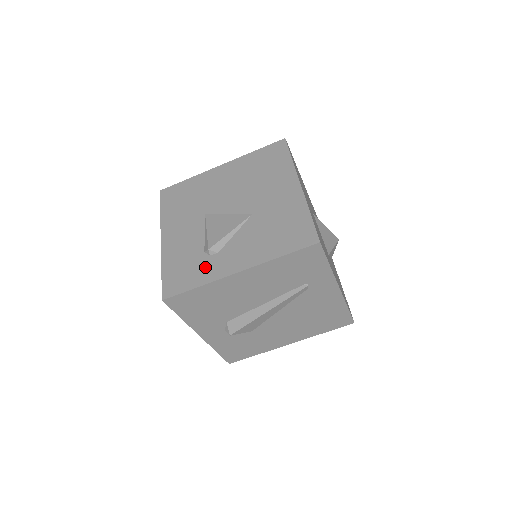
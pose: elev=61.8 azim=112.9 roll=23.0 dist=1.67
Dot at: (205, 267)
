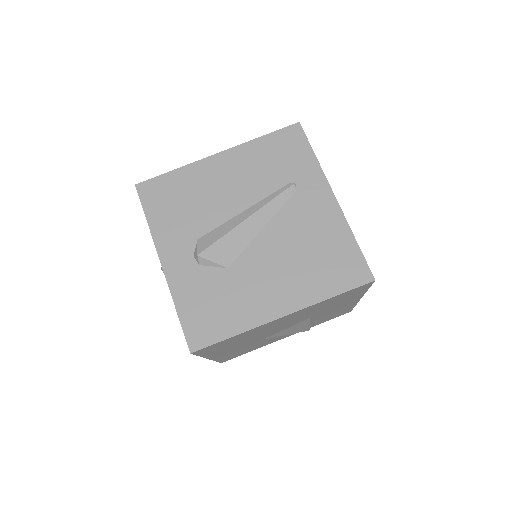
Dot at: occluded
